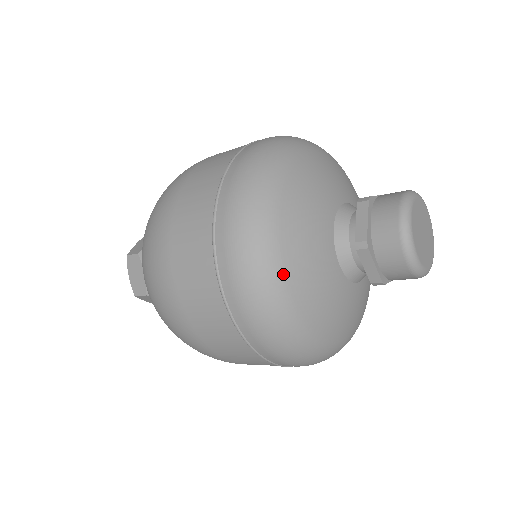
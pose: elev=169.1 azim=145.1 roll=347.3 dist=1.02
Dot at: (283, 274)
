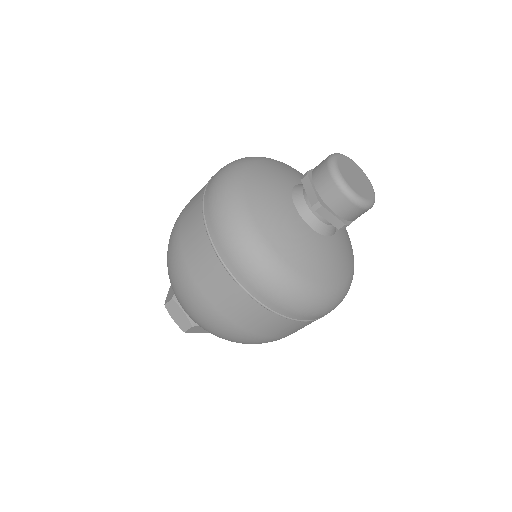
Dot at: (273, 250)
